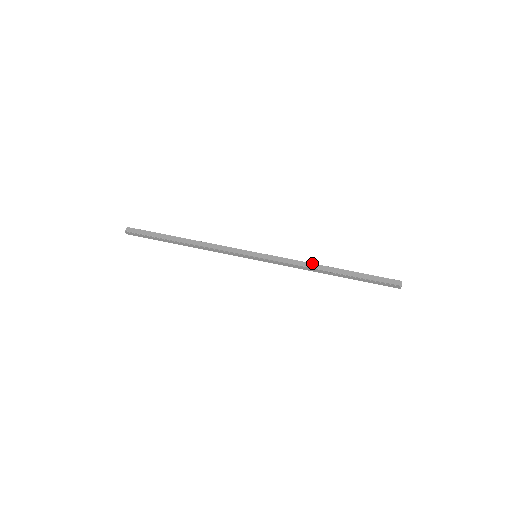
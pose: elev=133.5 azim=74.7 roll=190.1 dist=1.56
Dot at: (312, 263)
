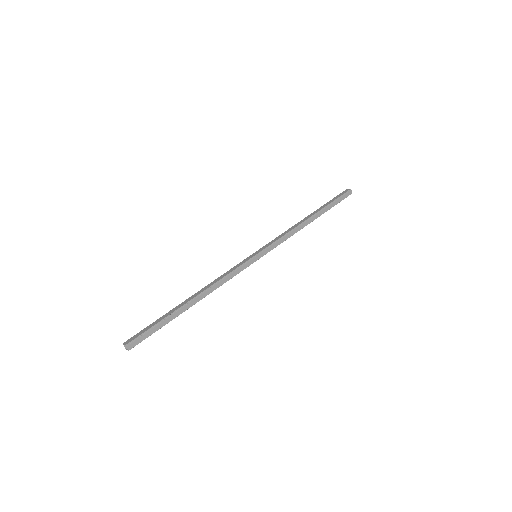
Dot at: (294, 225)
